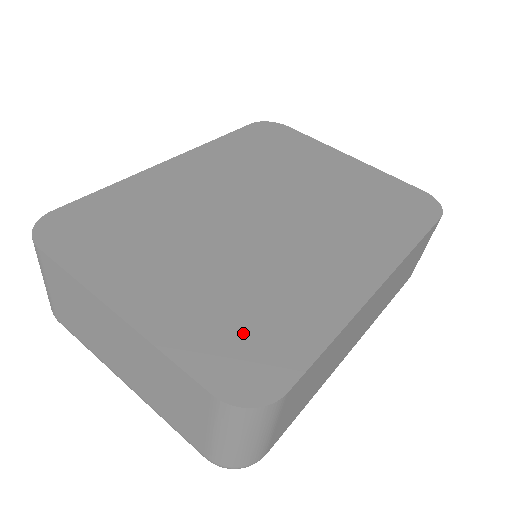
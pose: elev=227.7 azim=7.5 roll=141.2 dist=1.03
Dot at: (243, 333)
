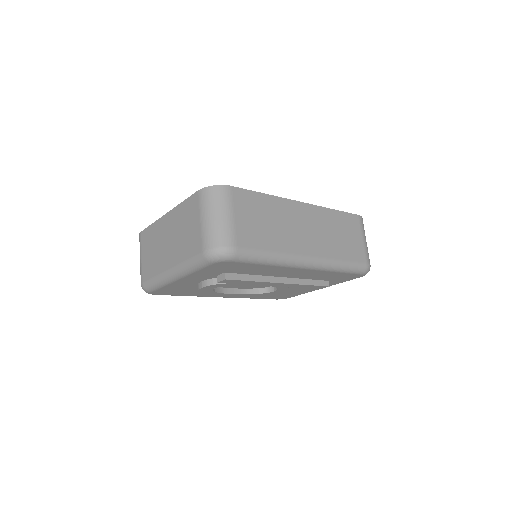
Dot at: occluded
